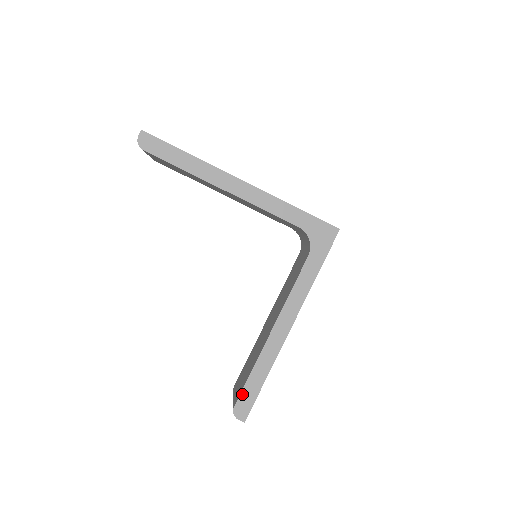
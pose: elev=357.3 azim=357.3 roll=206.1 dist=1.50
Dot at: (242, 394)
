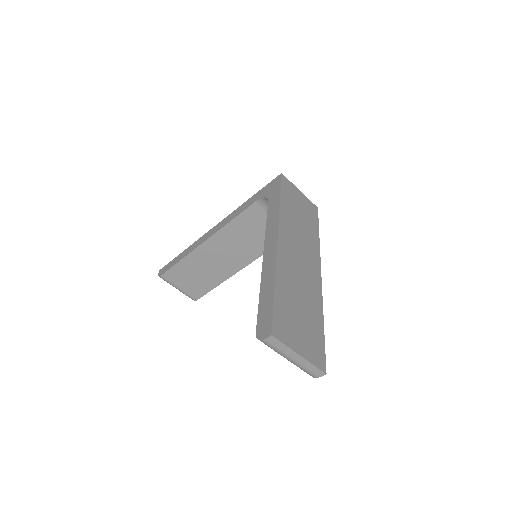
Dot at: (259, 317)
